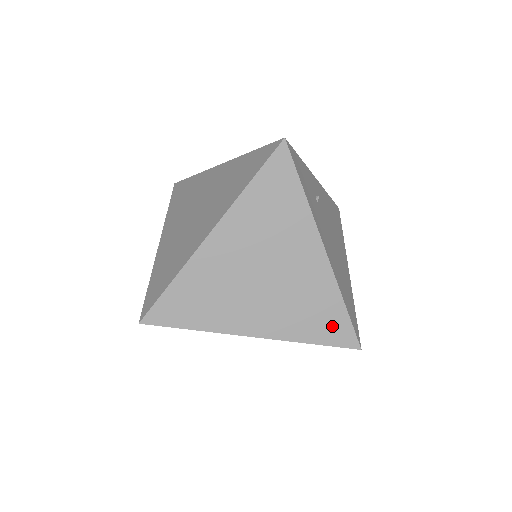
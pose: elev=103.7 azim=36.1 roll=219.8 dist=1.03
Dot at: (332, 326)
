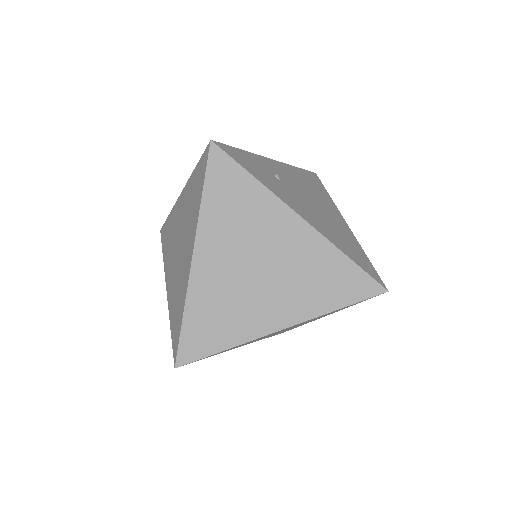
Dot at: (348, 284)
